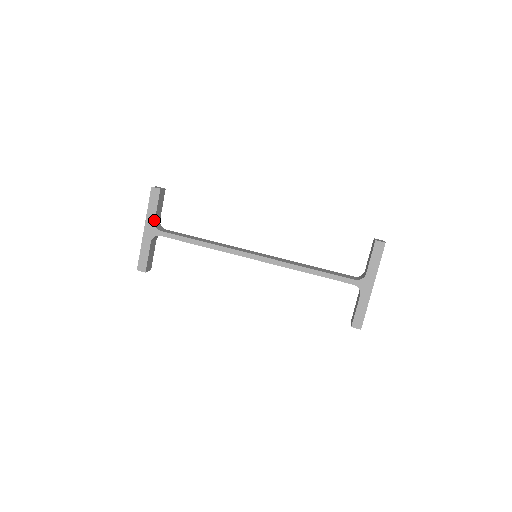
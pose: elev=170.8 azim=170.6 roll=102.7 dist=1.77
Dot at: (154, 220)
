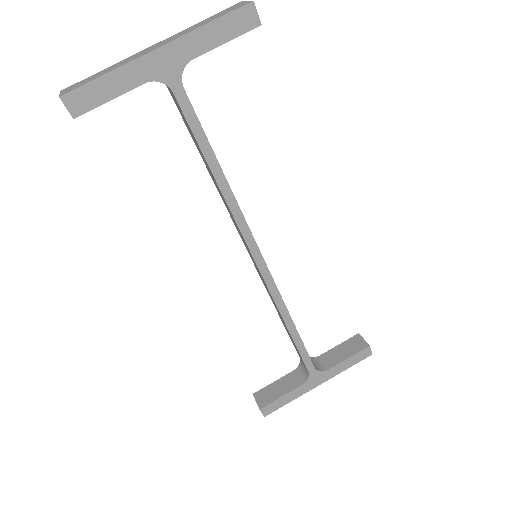
Dot at: (193, 57)
